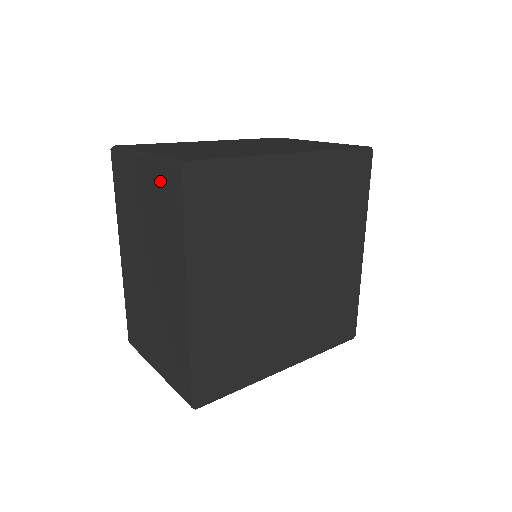
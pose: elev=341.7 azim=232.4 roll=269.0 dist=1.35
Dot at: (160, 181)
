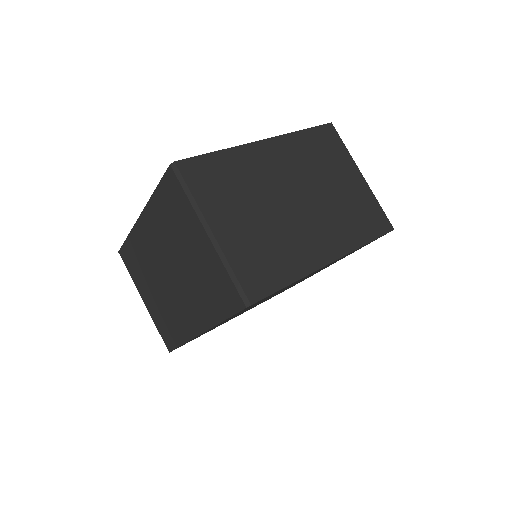
Dot at: (218, 276)
